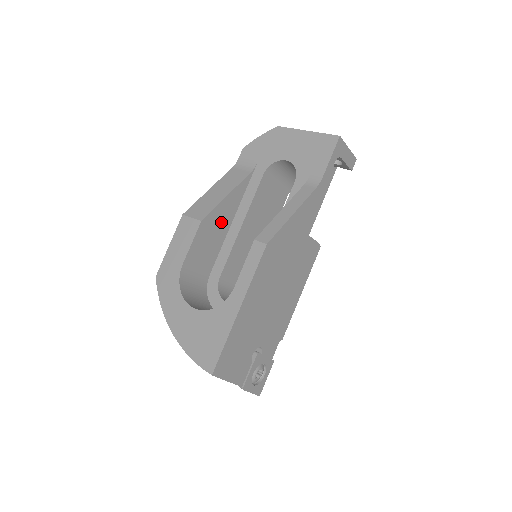
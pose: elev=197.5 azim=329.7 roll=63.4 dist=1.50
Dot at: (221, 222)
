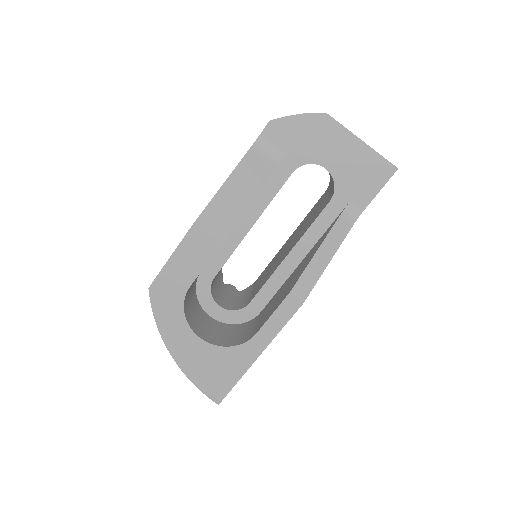
Dot at: occluded
